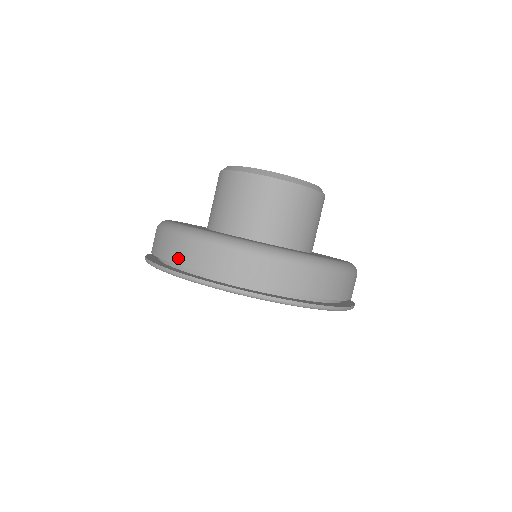
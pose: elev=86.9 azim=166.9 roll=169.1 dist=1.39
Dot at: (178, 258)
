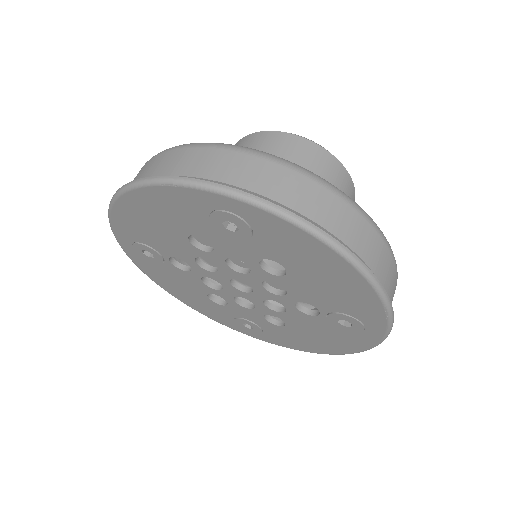
Dot at: (165, 169)
